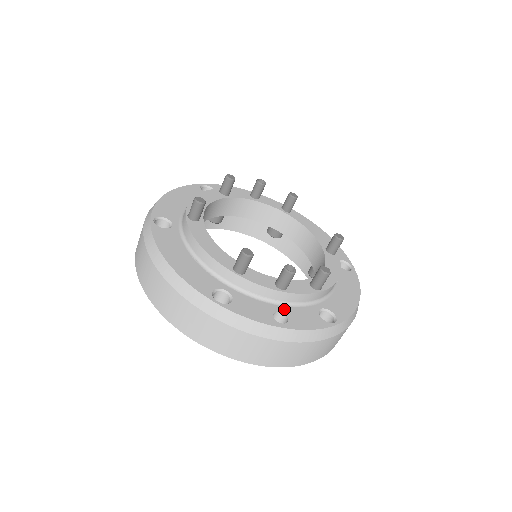
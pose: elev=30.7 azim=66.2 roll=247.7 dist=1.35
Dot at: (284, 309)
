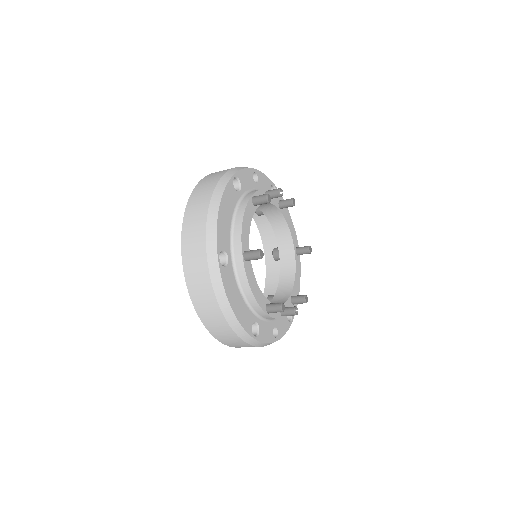
Dot at: (276, 323)
